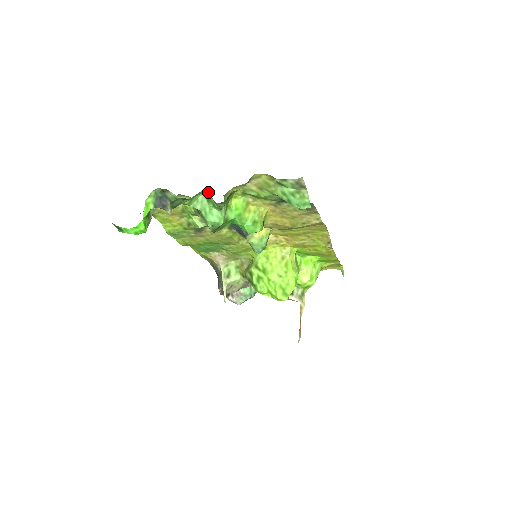
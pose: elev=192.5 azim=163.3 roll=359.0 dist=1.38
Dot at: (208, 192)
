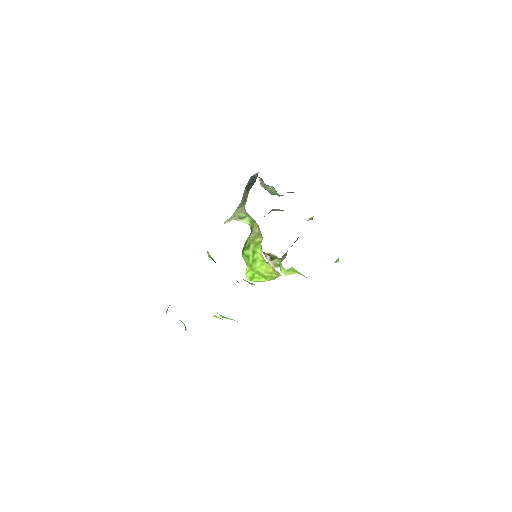
Dot at: occluded
